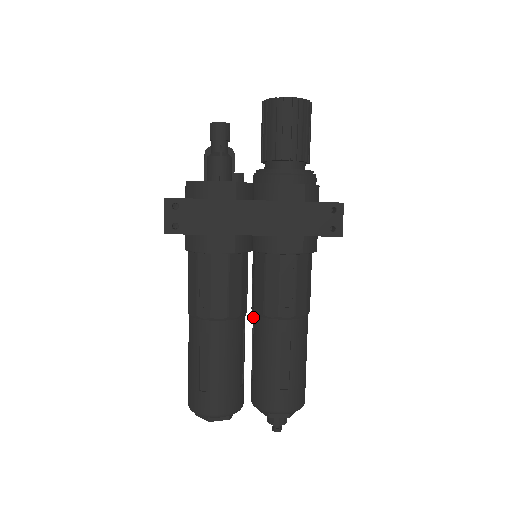
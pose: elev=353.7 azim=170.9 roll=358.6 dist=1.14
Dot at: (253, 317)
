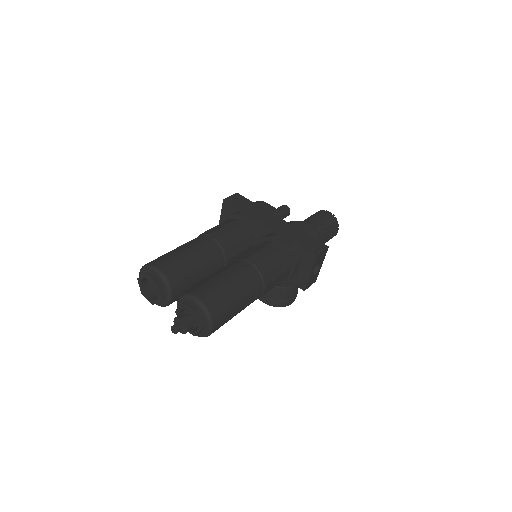
Dot at: occluded
